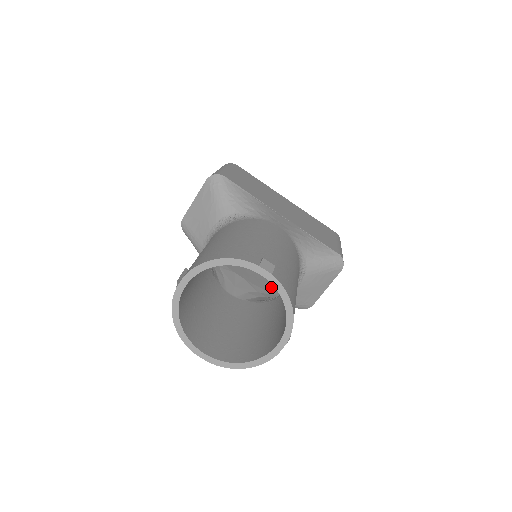
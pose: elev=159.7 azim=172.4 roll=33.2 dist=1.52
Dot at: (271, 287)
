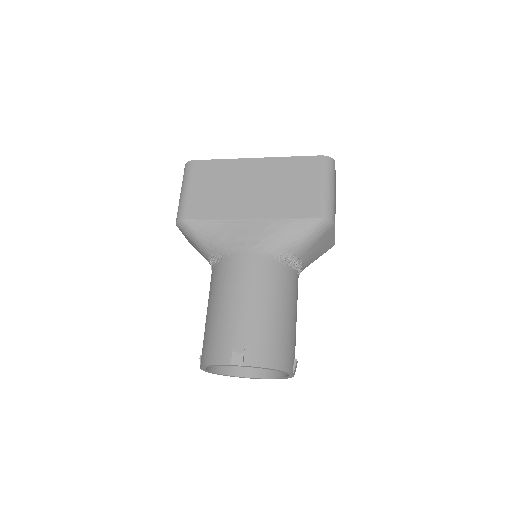
Dot at: occluded
